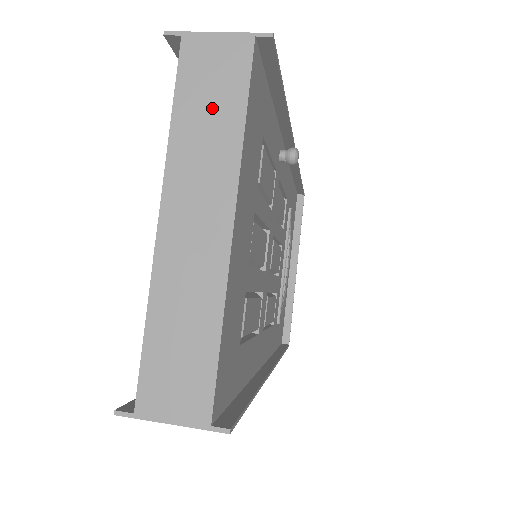
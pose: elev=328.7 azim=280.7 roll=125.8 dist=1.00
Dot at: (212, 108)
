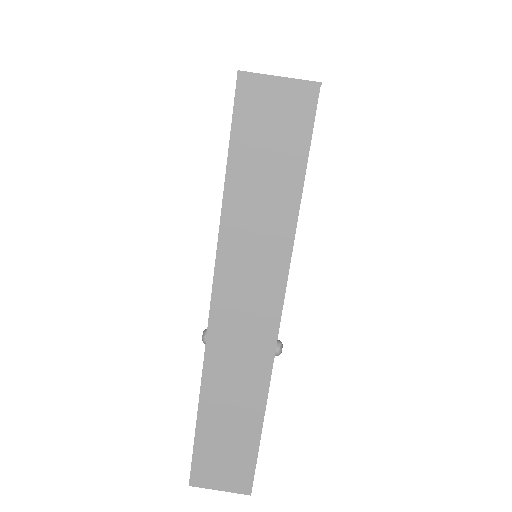
Dot at: occluded
